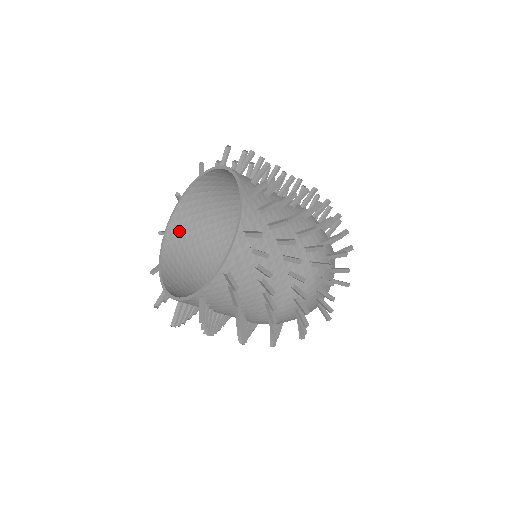
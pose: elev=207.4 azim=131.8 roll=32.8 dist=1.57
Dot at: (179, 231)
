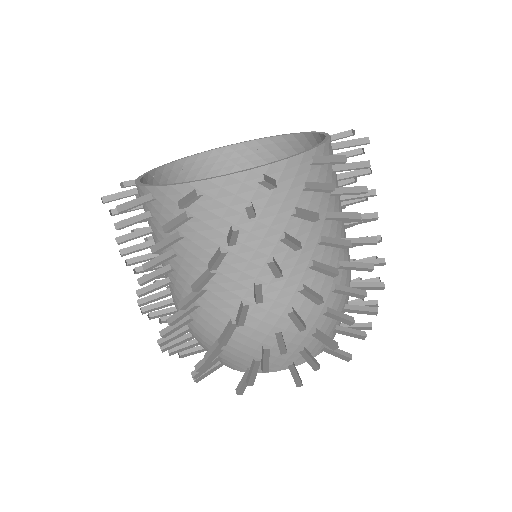
Dot at: occluded
